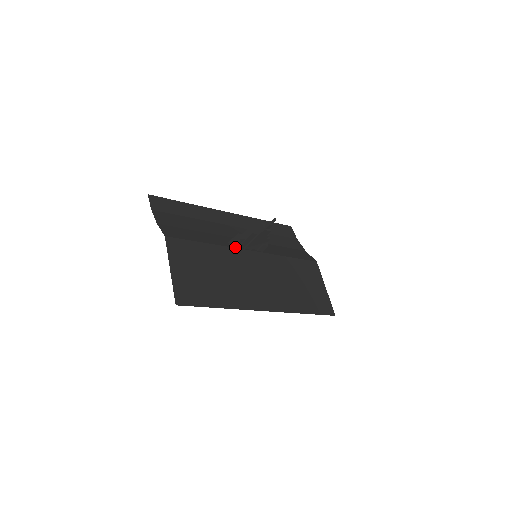
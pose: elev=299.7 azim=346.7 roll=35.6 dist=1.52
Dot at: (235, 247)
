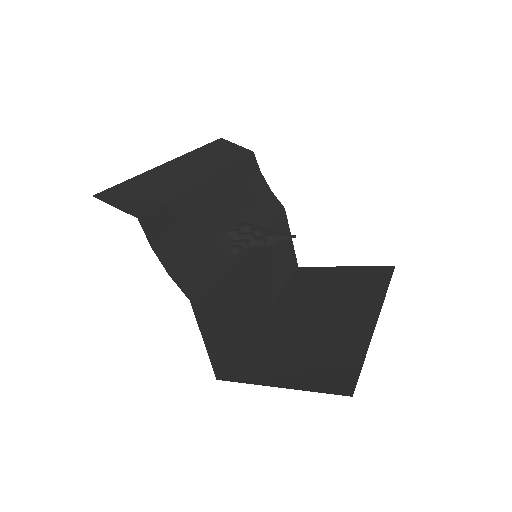
Dot at: (237, 253)
